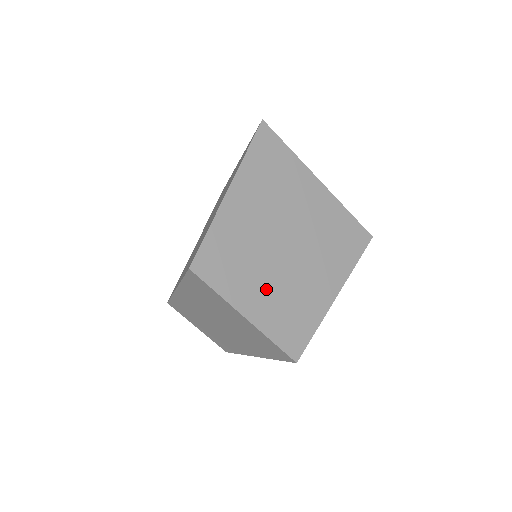
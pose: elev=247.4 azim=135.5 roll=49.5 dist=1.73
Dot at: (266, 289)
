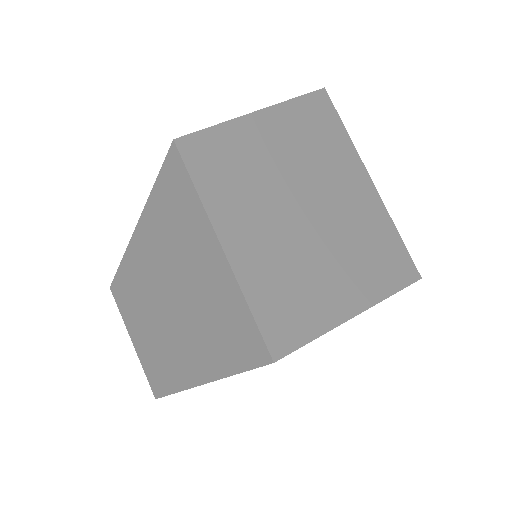
Dot at: (266, 235)
